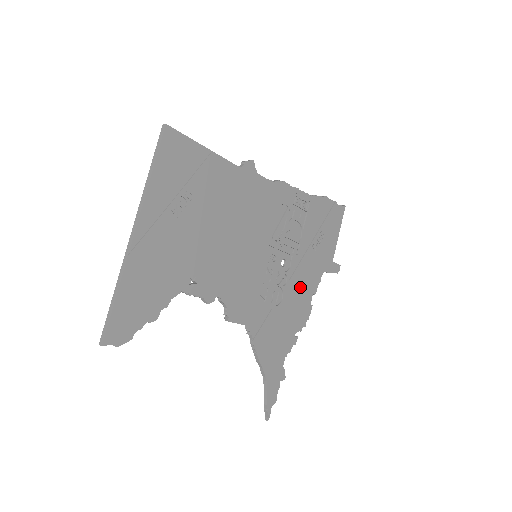
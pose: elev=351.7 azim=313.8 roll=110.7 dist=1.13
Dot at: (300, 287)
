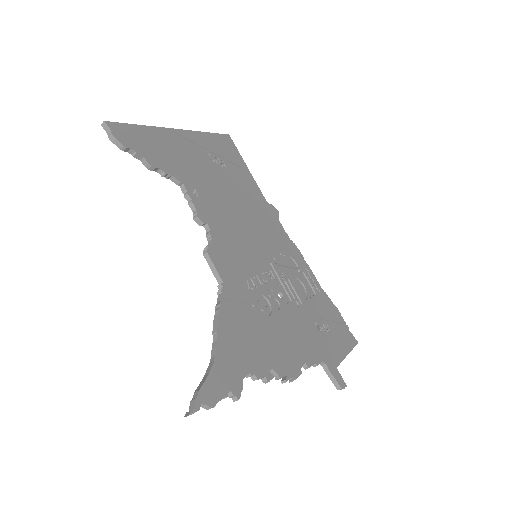
Dot at: (292, 335)
